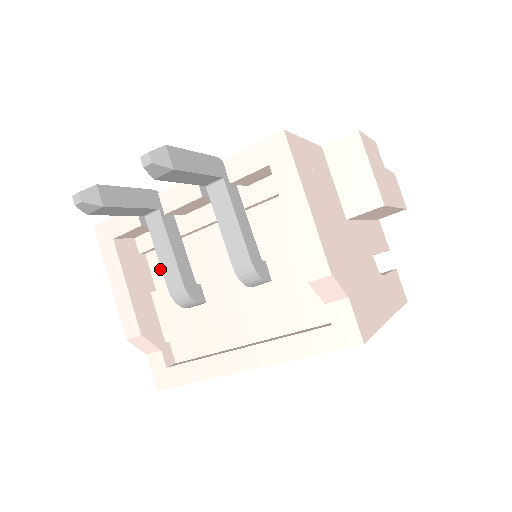
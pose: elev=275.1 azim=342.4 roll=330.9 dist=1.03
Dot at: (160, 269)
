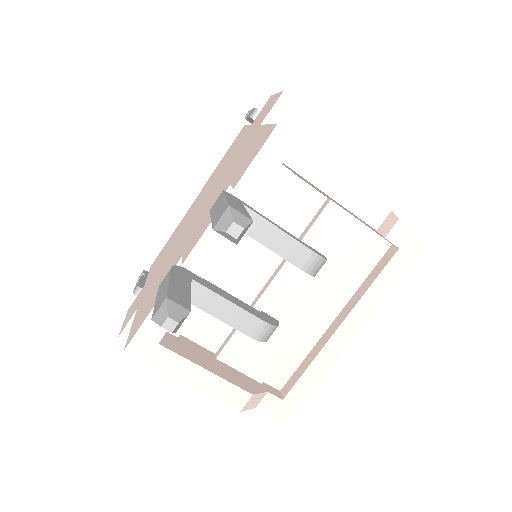
Dot at: (205, 333)
